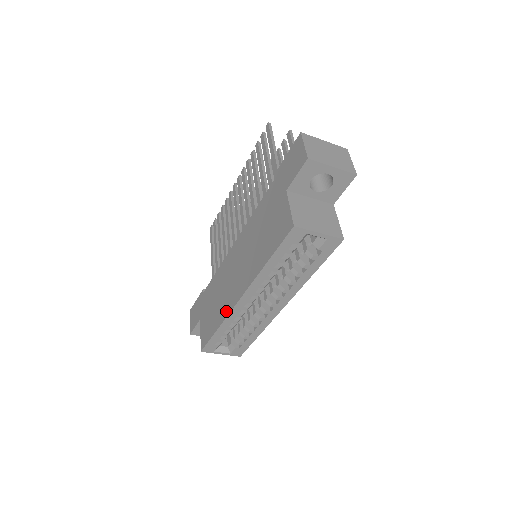
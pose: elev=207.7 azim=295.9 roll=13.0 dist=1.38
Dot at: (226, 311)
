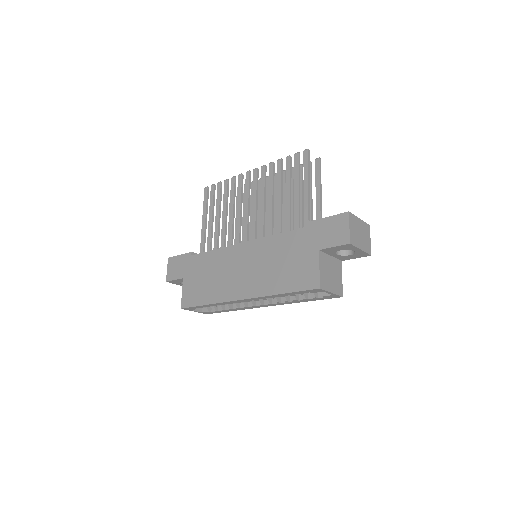
Dot at: (222, 297)
